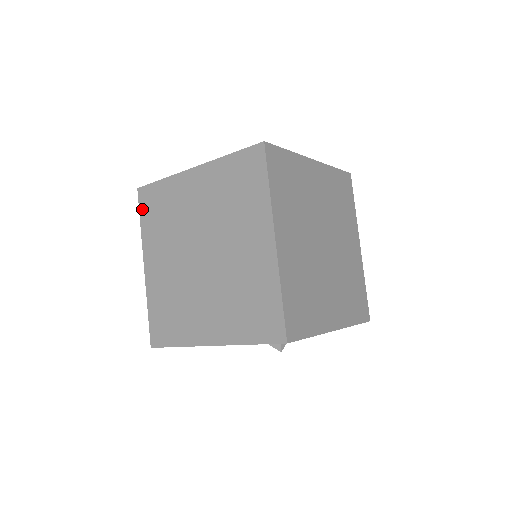
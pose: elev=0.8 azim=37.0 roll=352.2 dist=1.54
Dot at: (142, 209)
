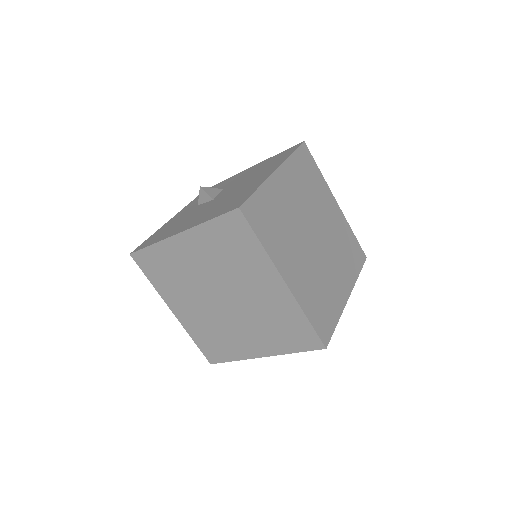
Dot at: (144, 270)
